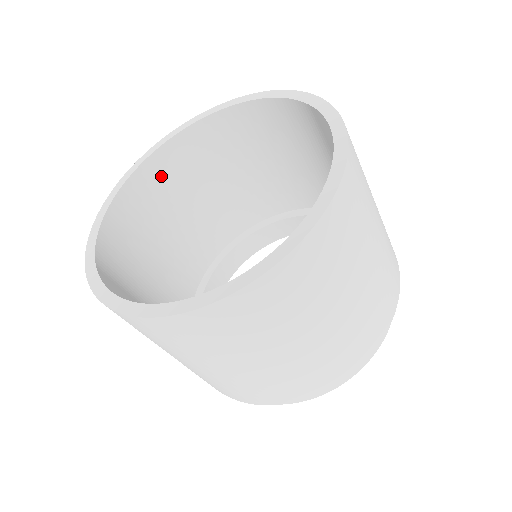
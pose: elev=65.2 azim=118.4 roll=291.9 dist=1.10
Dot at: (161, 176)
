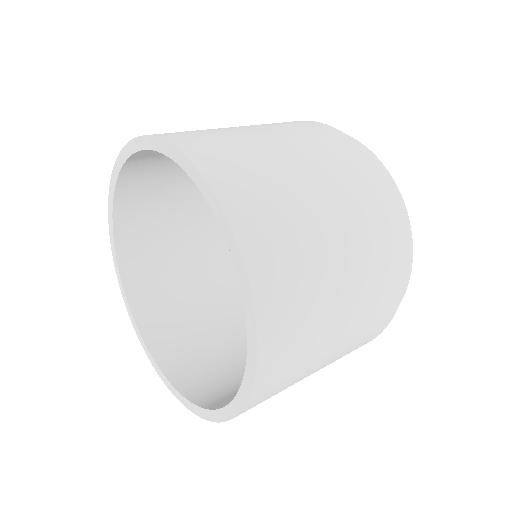
Dot at: (137, 197)
